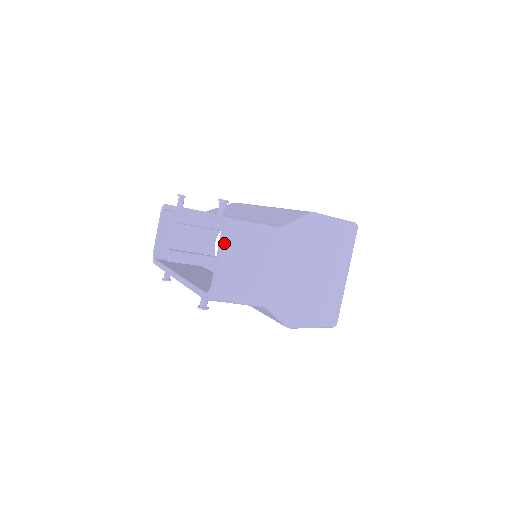
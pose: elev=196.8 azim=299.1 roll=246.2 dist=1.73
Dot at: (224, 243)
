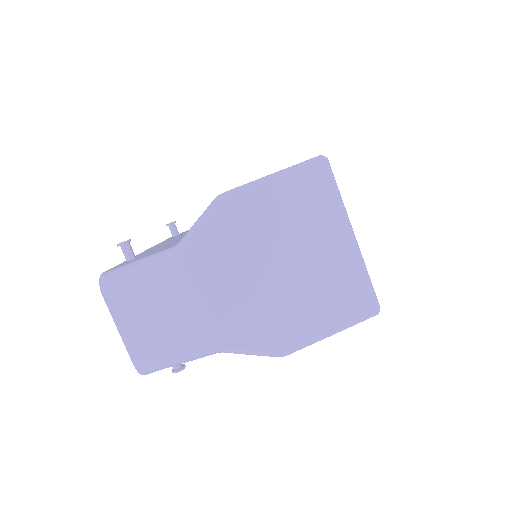
Dot at: (111, 309)
